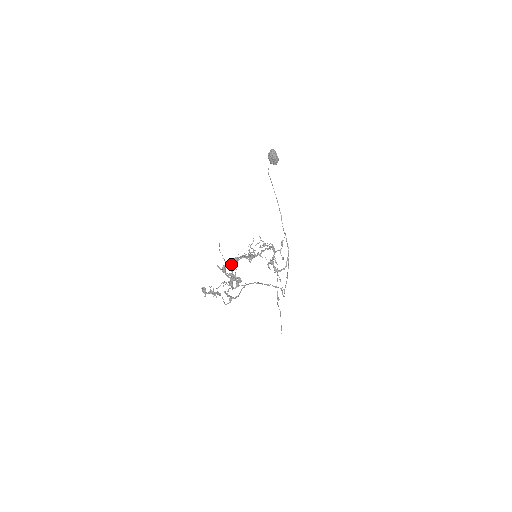
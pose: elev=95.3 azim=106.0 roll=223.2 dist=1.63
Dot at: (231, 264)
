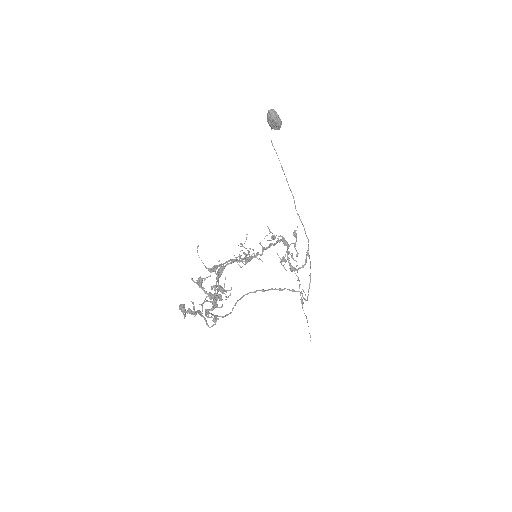
Dot at: occluded
